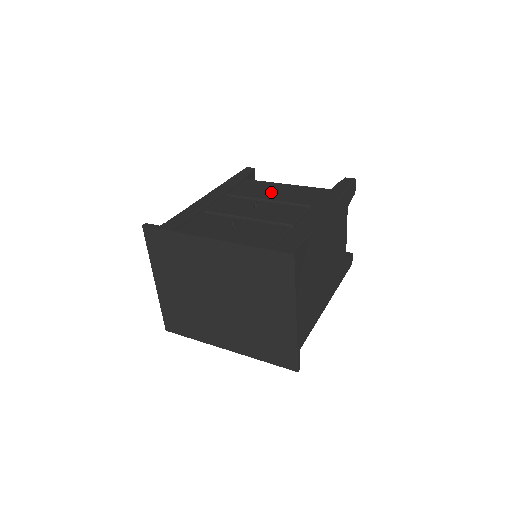
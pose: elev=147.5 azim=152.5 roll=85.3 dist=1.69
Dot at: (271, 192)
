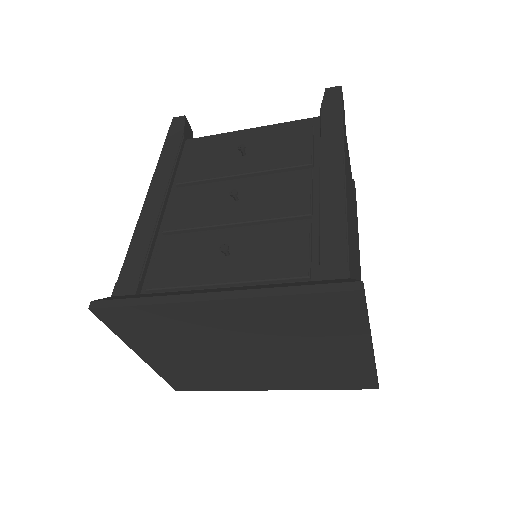
Dot at: (238, 156)
